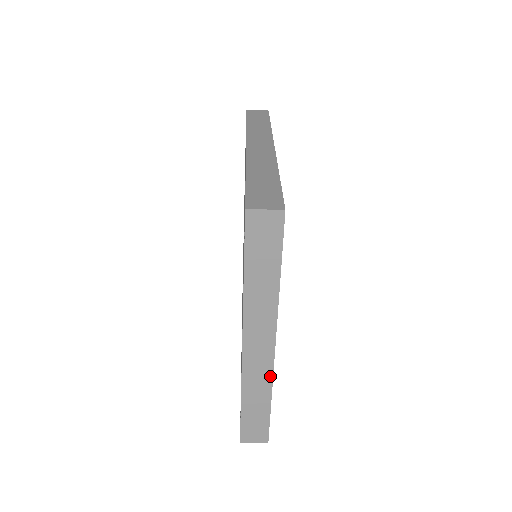
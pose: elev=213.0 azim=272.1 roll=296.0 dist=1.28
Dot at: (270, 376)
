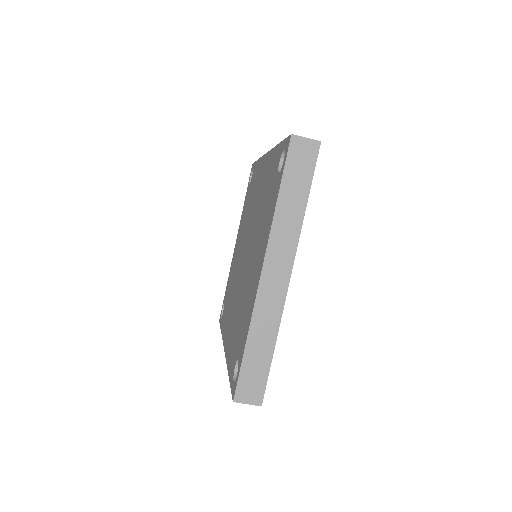
Dot at: (280, 313)
